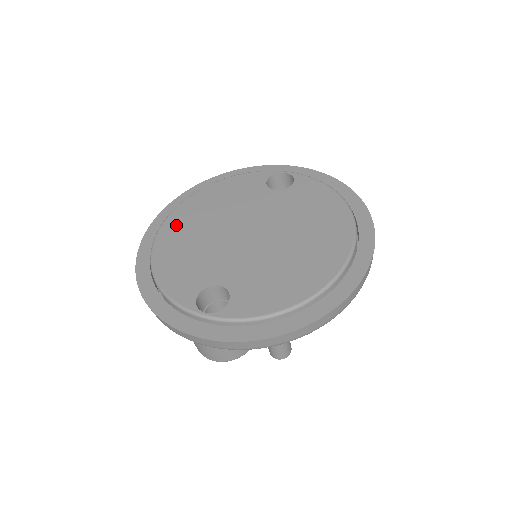
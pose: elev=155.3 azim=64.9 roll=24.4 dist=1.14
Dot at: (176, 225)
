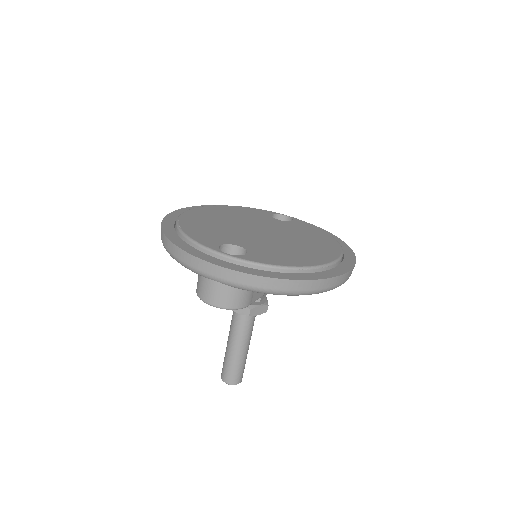
Dot at: (199, 214)
